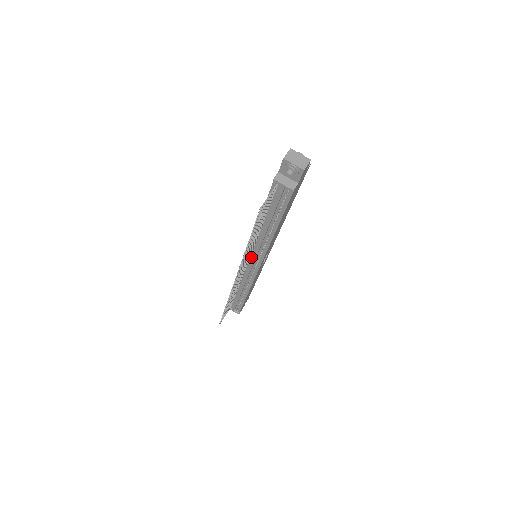
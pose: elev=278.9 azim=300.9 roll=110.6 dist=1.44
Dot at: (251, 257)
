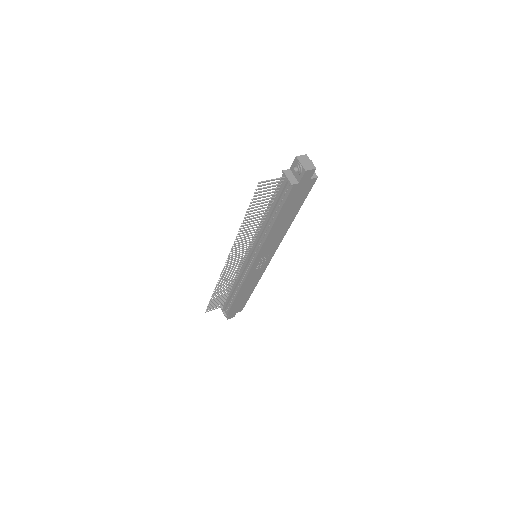
Dot at: (250, 251)
